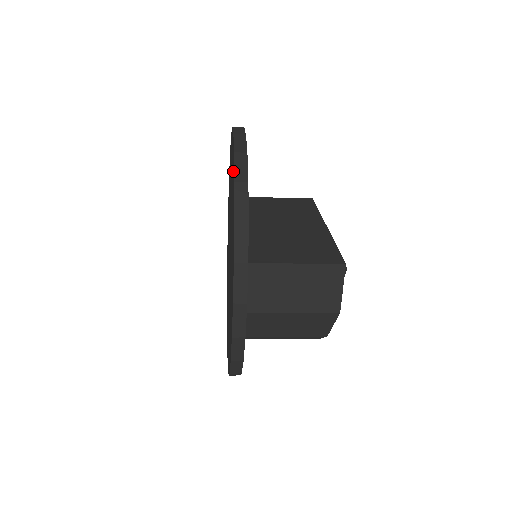
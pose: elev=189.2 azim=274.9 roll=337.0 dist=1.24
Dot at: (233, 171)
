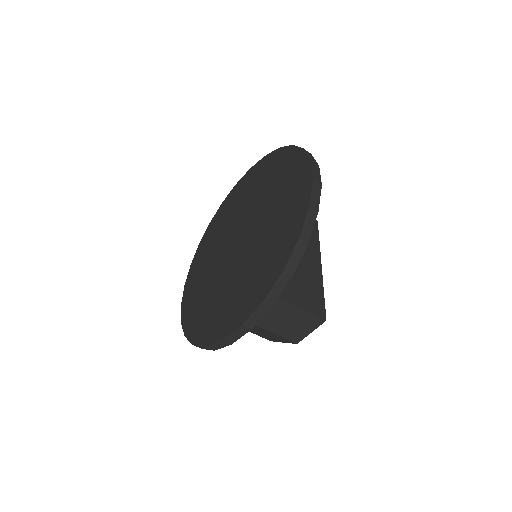
Dot at: (298, 216)
